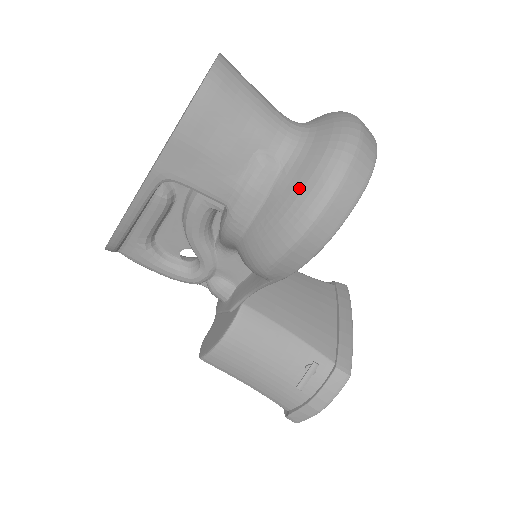
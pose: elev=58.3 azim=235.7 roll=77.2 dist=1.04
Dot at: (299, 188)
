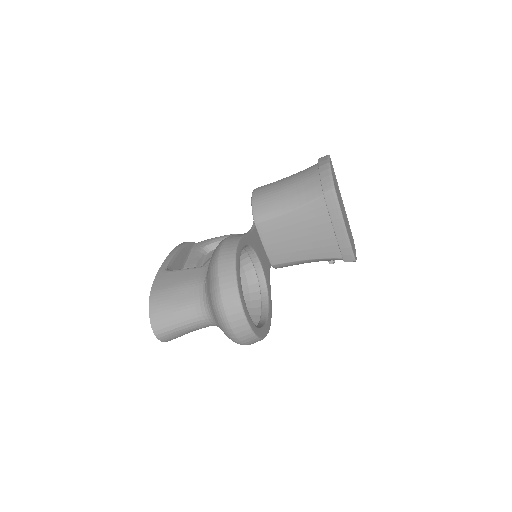
Dot at: occluded
